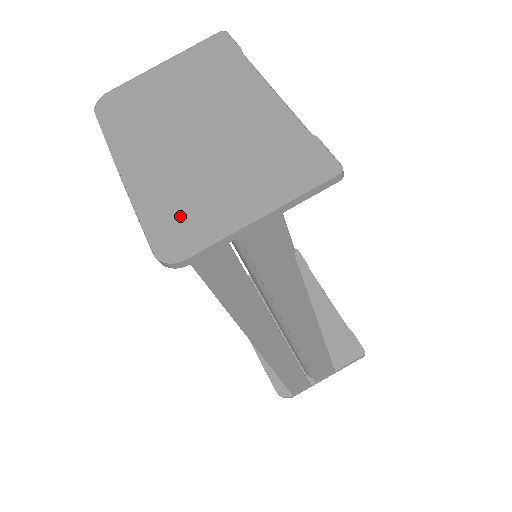
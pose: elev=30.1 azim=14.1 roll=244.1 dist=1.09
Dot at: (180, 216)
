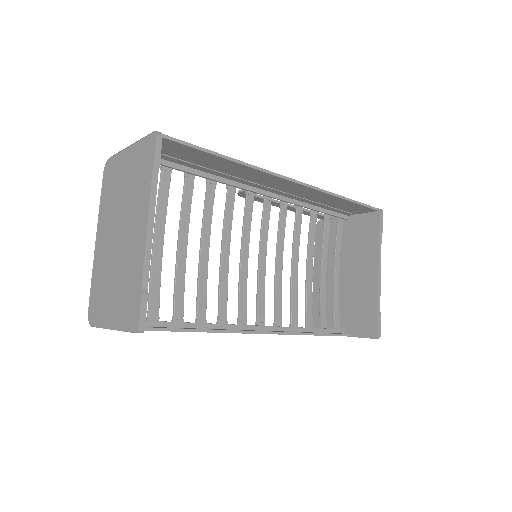
Dot at: (98, 296)
